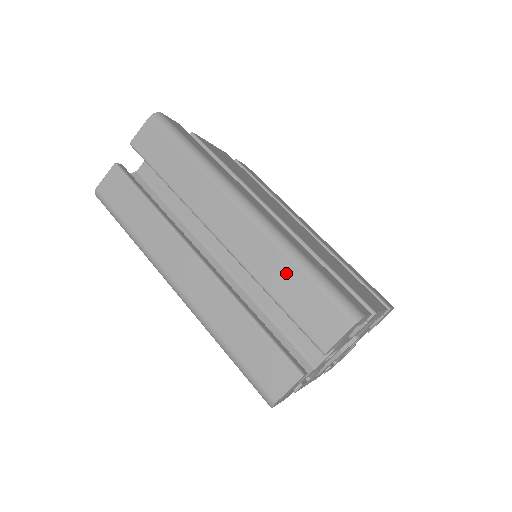
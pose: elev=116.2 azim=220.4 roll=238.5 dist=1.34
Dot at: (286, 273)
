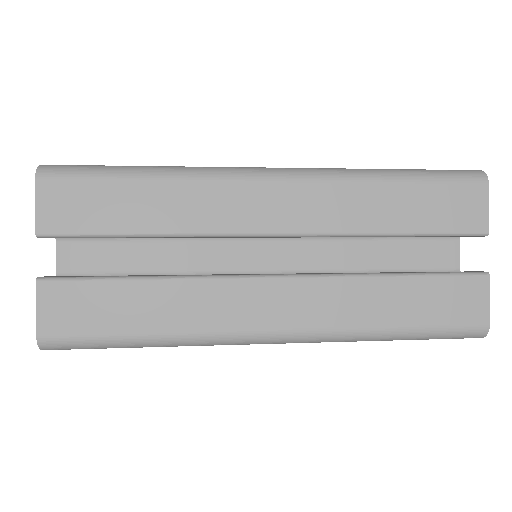
Dot at: (386, 197)
